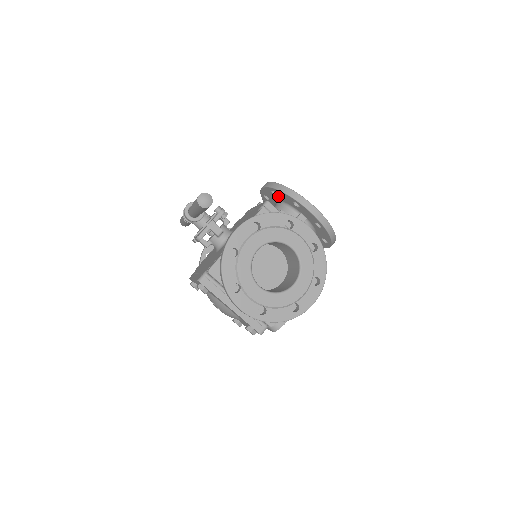
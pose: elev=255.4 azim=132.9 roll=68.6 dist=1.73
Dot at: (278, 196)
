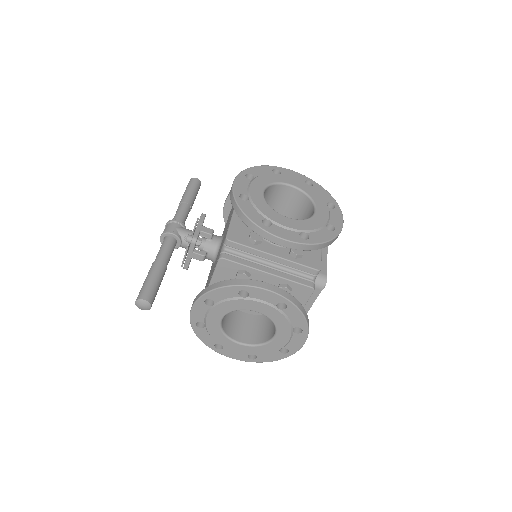
Dot at: occluded
